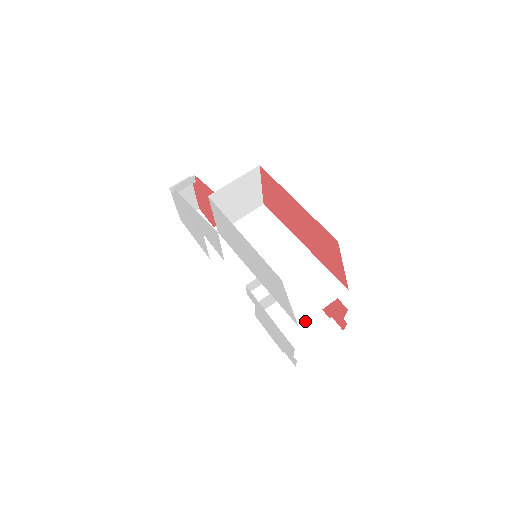
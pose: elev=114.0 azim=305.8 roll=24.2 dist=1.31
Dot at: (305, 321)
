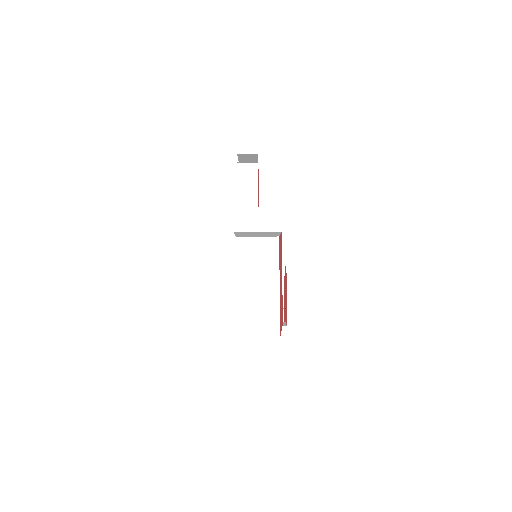
Dot at: occluded
